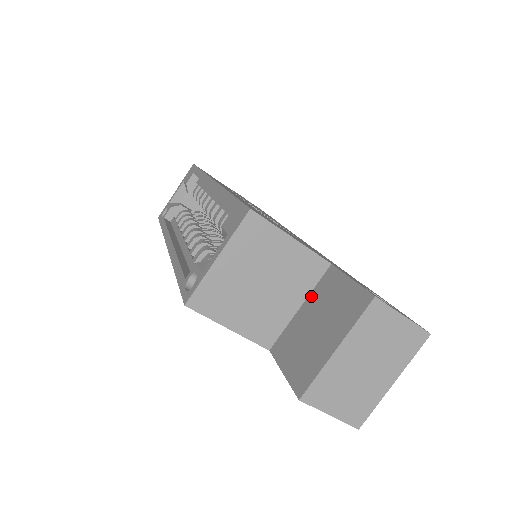
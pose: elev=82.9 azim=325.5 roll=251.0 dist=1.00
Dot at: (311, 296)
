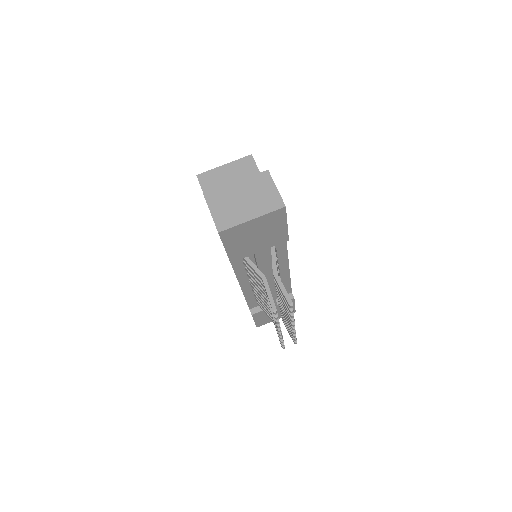
Dot at: occluded
